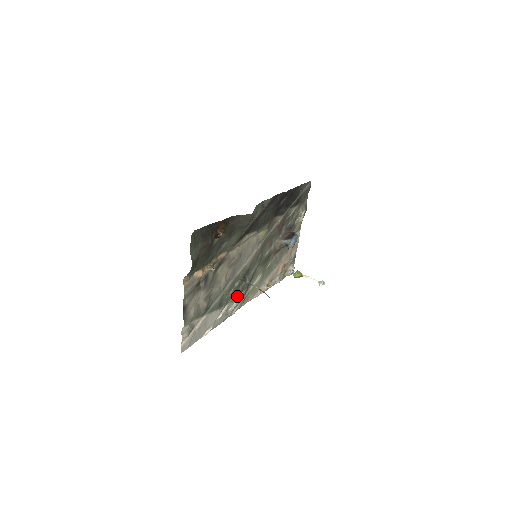
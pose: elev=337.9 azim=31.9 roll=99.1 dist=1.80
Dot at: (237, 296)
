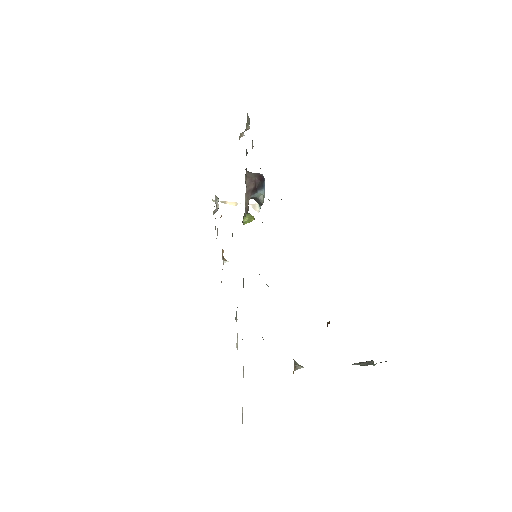
Dot at: occluded
